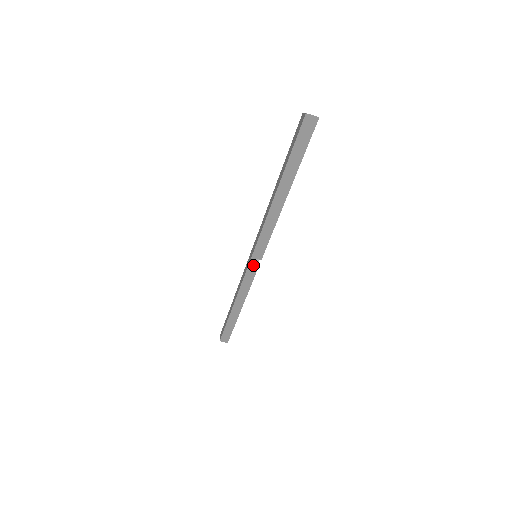
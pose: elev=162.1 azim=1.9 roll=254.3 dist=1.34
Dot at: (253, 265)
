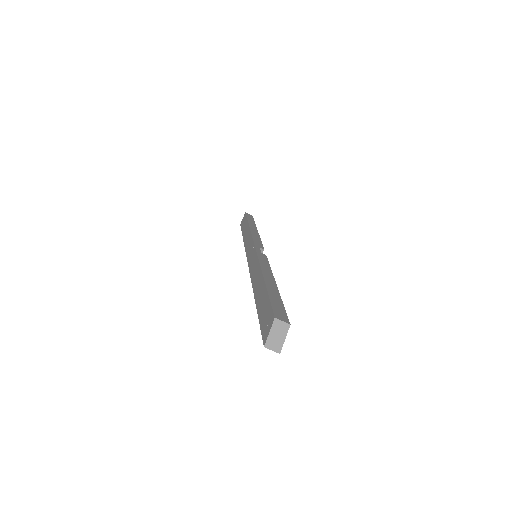
Dot at: occluded
